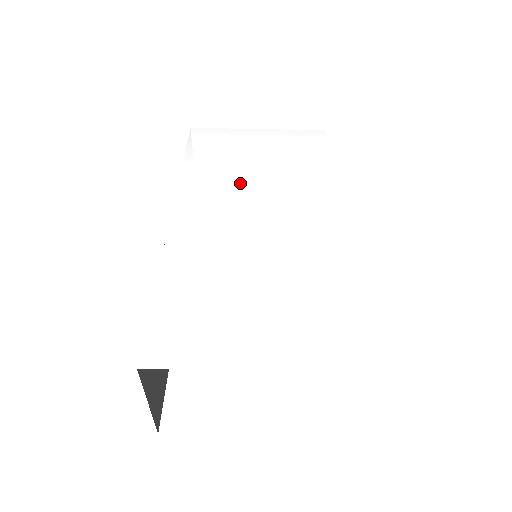
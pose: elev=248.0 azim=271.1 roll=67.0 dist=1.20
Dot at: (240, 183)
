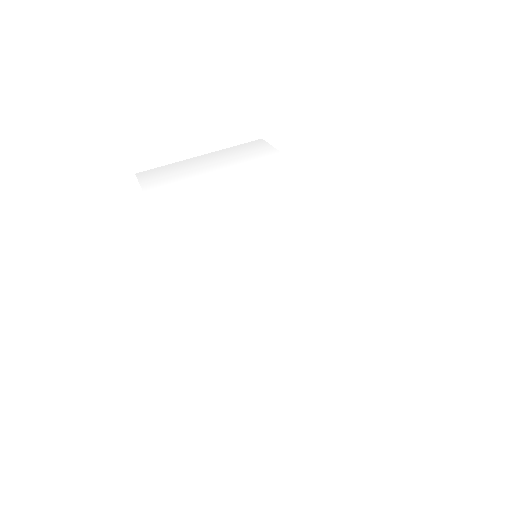
Dot at: (213, 193)
